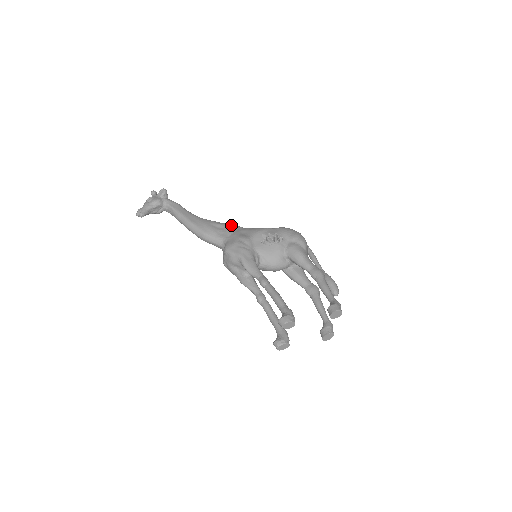
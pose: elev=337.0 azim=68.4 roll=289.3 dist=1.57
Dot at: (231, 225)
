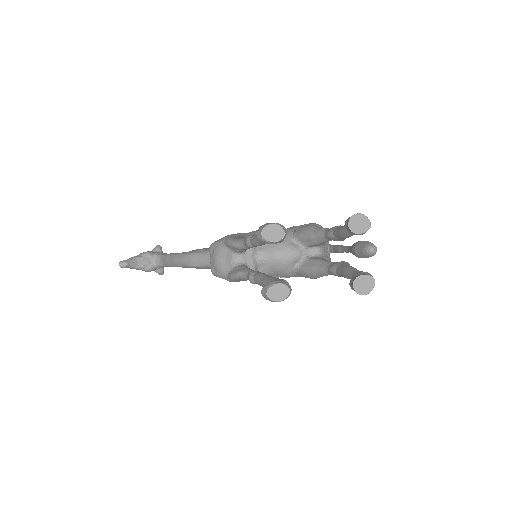
Dot at: occluded
